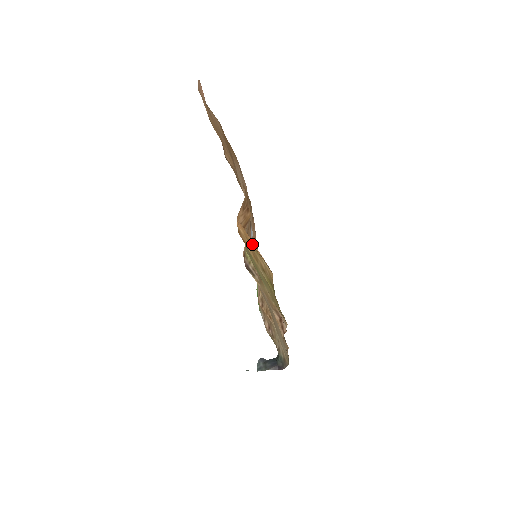
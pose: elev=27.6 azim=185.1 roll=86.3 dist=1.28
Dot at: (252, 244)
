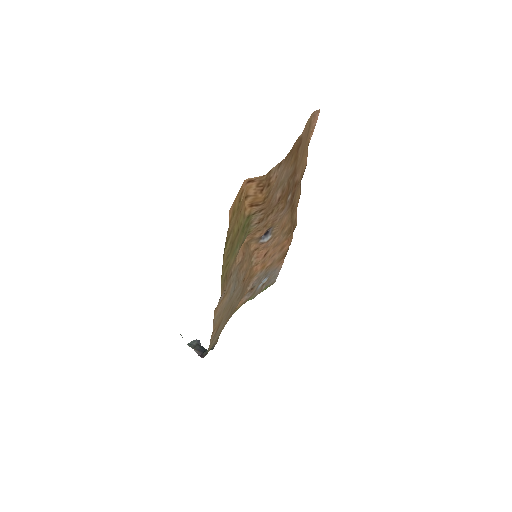
Dot at: (236, 199)
